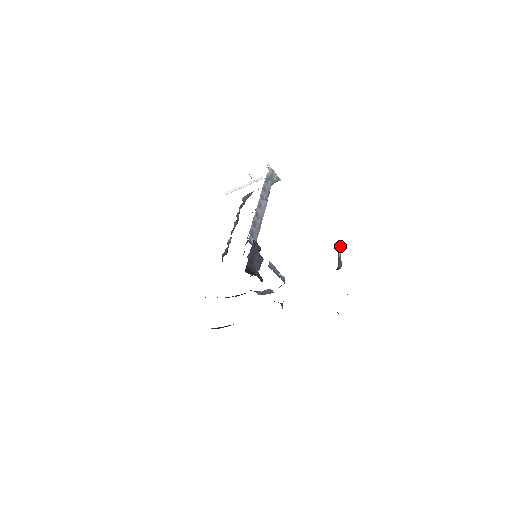
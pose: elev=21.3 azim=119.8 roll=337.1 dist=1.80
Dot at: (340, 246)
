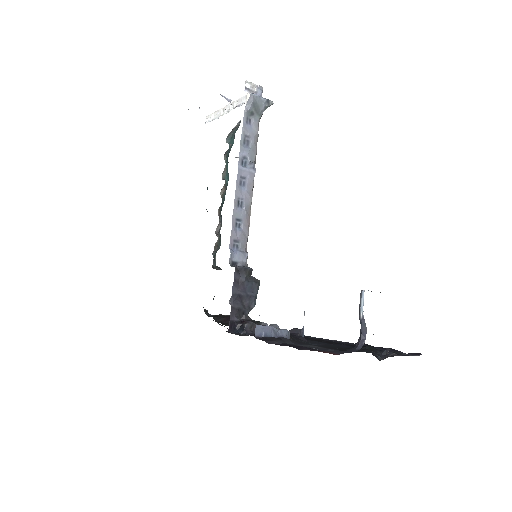
Dot at: (362, 297)
